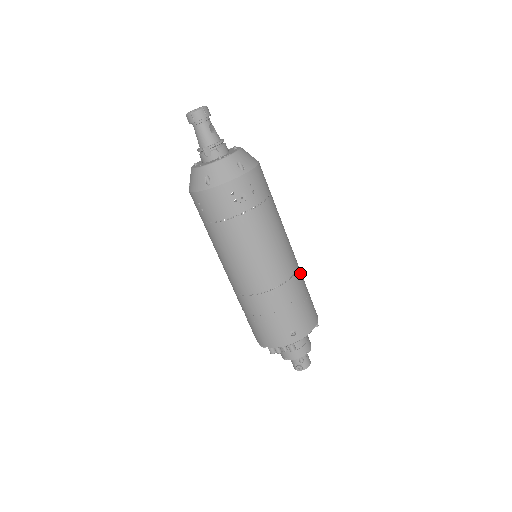
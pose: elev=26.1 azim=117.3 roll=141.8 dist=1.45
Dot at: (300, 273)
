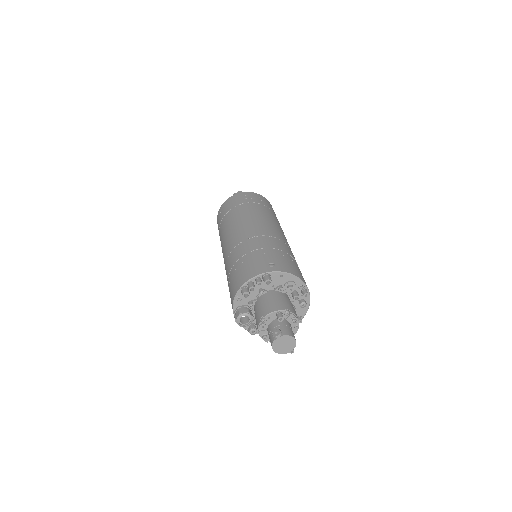
Dot at: occluded
